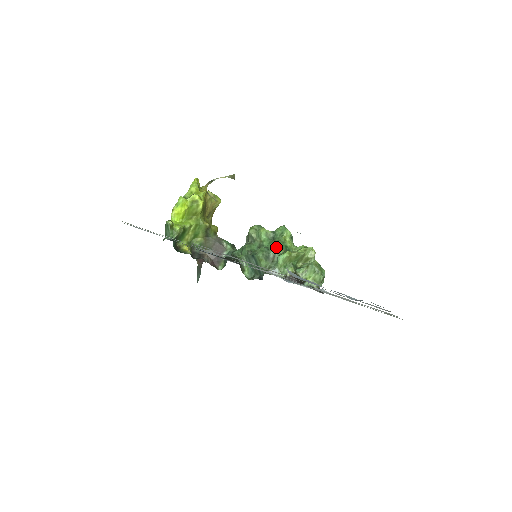
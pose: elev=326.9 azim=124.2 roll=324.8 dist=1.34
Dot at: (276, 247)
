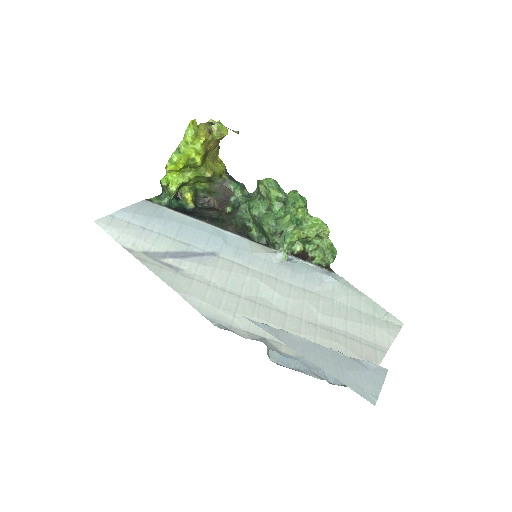
Dot at: (284, 224)
